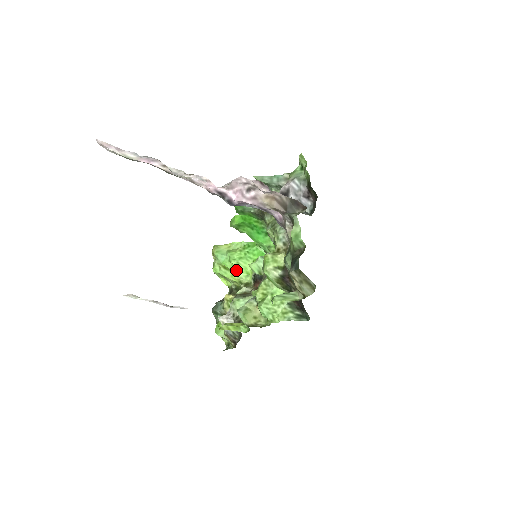
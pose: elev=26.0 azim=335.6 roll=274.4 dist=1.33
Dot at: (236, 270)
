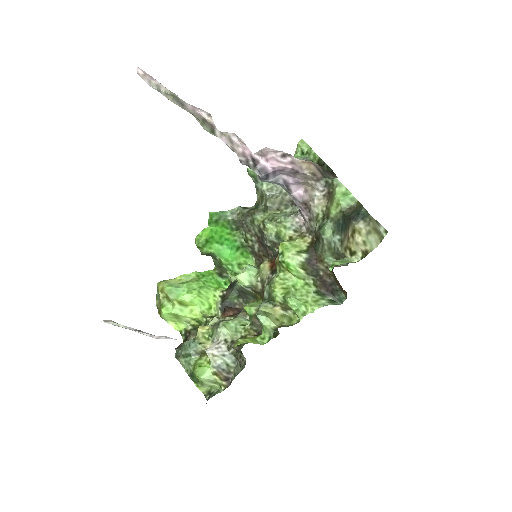
Dot at: (197, 302)
